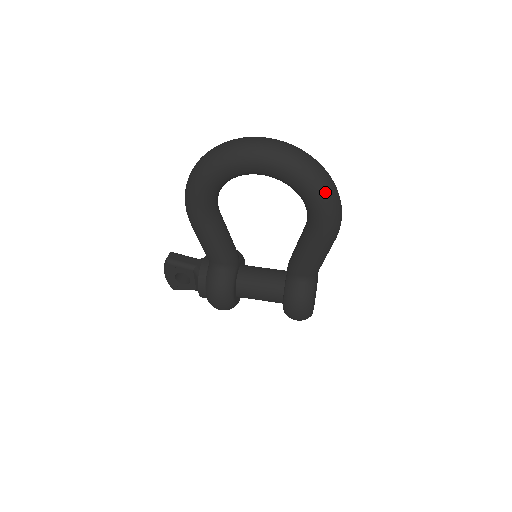
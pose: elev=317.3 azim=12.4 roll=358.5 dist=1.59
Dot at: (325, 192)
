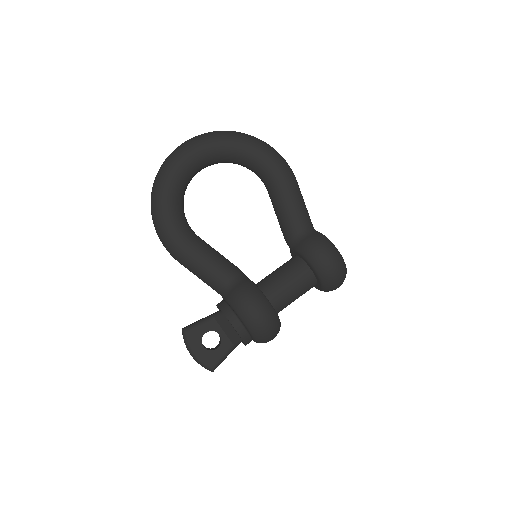
Dot at: (255, 139)
